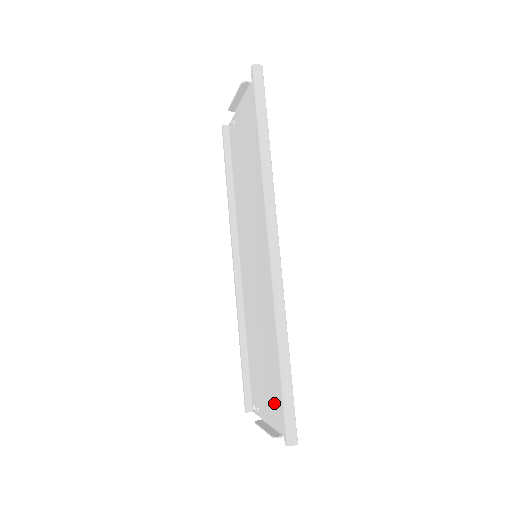
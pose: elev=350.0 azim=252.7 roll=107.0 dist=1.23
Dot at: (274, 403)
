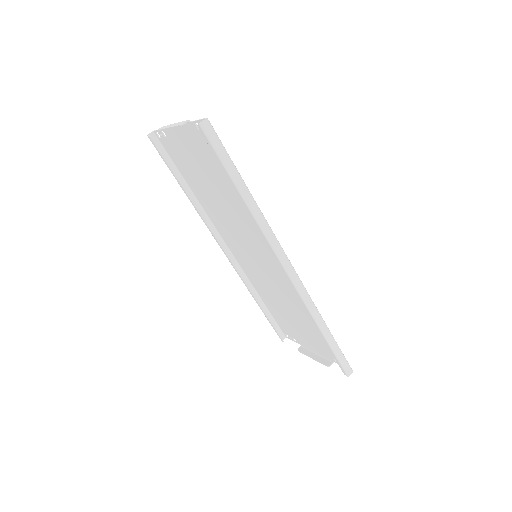
Dot at: (316, 344)
